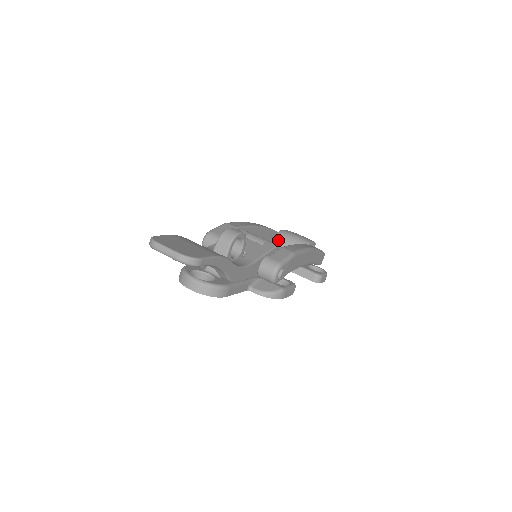
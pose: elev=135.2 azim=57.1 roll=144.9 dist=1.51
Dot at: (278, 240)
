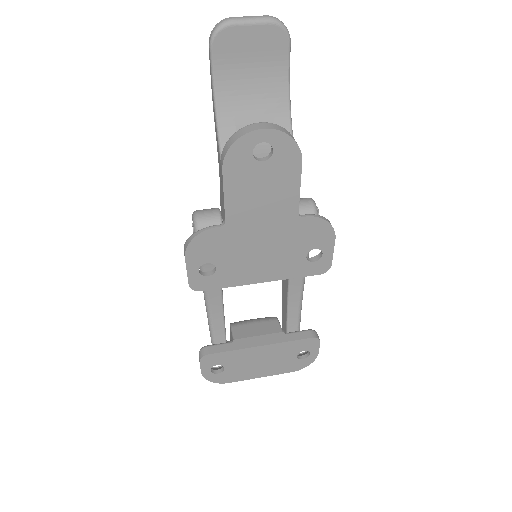
Dot at: (237, 324)
